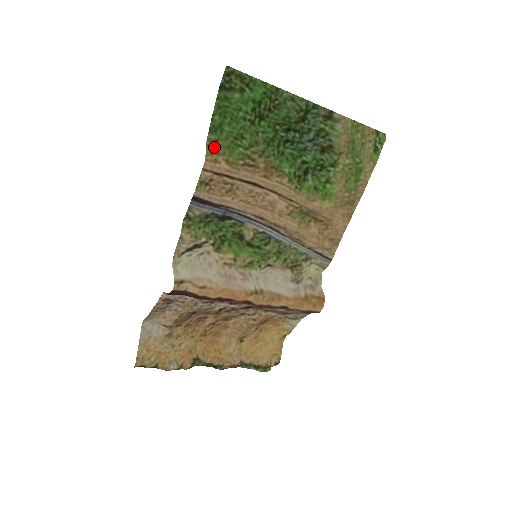
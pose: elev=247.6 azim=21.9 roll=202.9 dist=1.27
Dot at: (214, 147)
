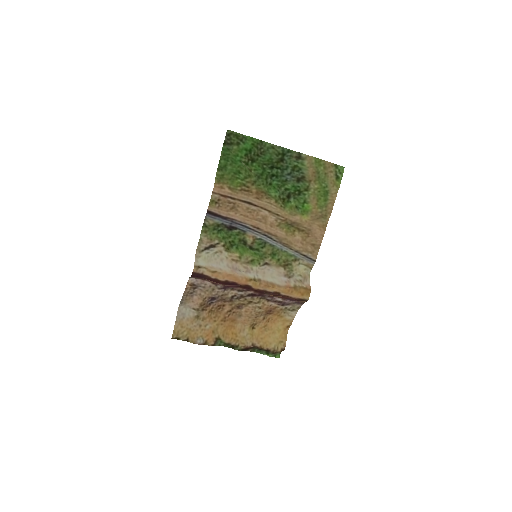
Dot at: (221, 179)
